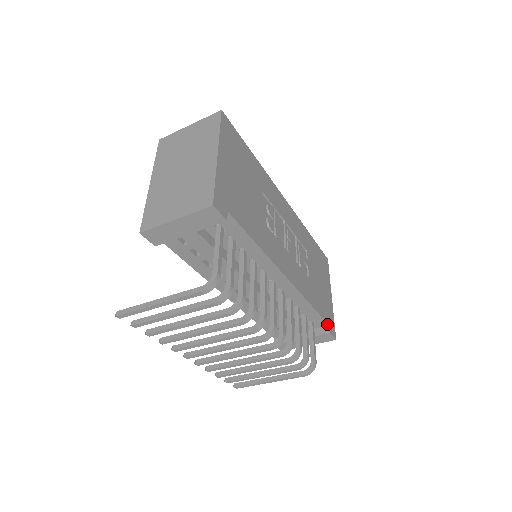
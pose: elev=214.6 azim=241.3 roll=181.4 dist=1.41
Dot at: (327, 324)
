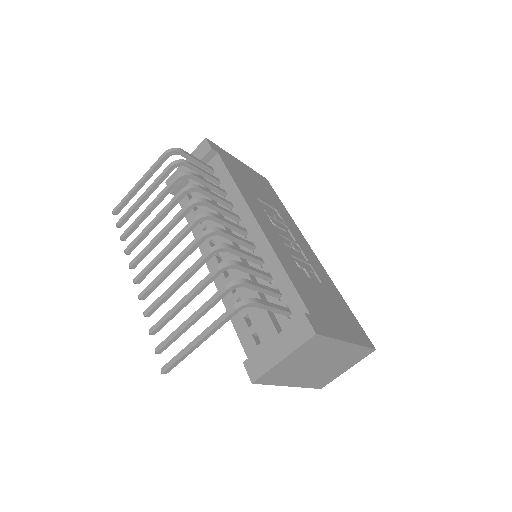
Dot at: (308, 312)
